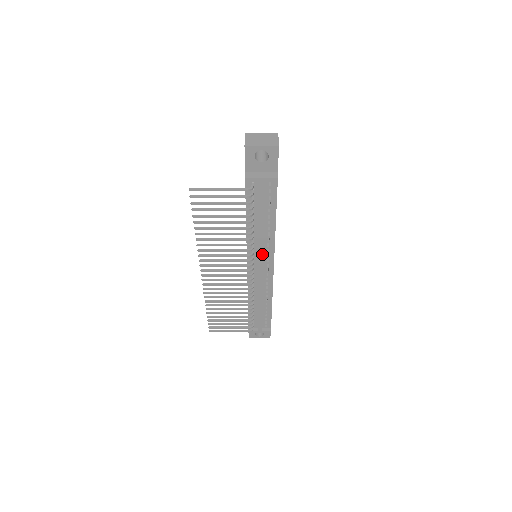
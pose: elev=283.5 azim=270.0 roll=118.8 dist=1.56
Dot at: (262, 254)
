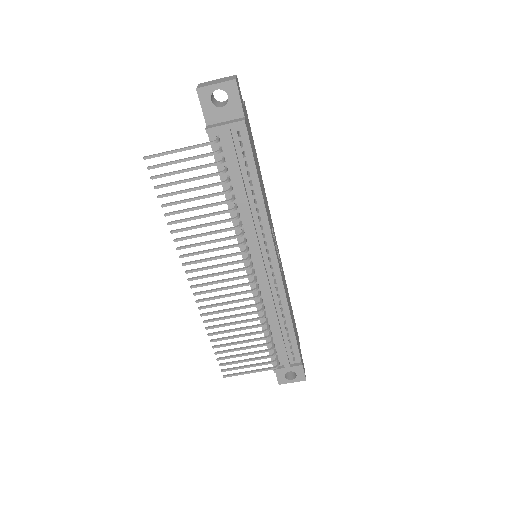
Dot at: (257, 241)
